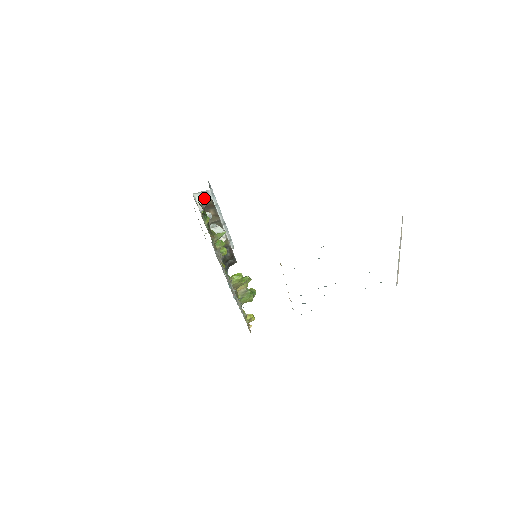
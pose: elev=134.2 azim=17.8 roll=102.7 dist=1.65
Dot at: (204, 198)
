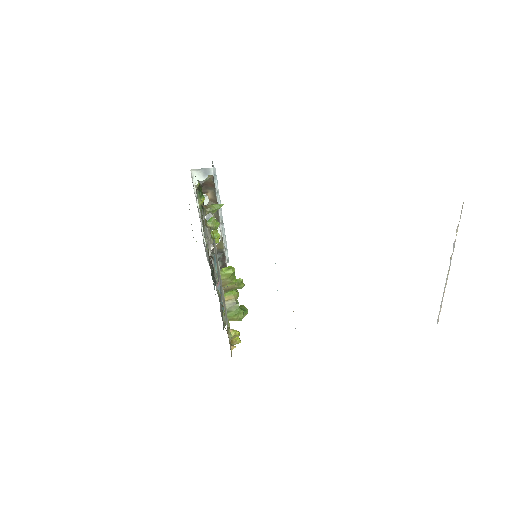
Dot at: (203, 179)
